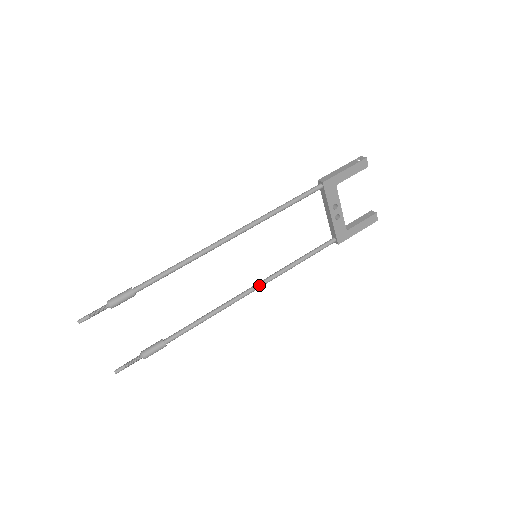
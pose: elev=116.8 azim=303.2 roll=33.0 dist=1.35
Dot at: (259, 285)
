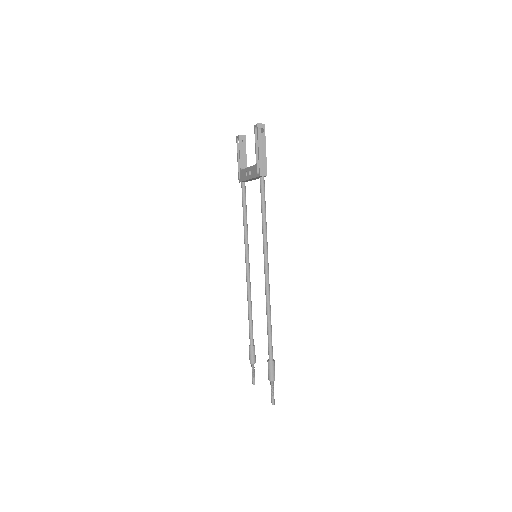
Dot at: occluded
